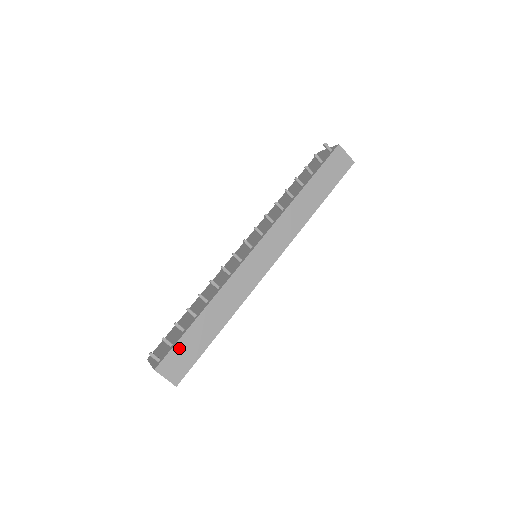
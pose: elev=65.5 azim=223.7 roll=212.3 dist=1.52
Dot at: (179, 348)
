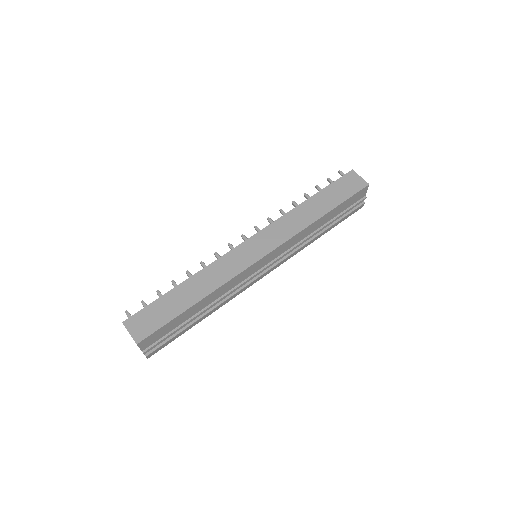
Dot at: (151, 309)
